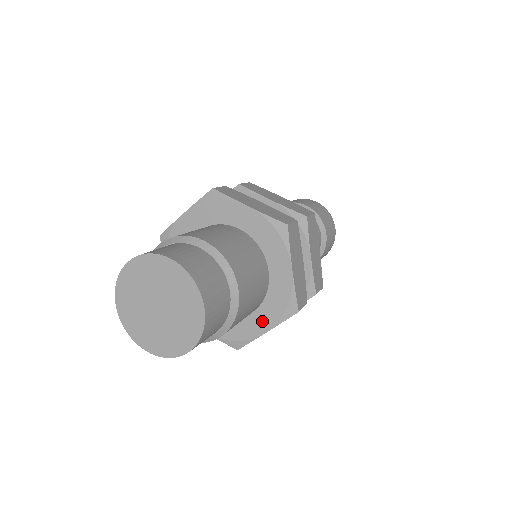
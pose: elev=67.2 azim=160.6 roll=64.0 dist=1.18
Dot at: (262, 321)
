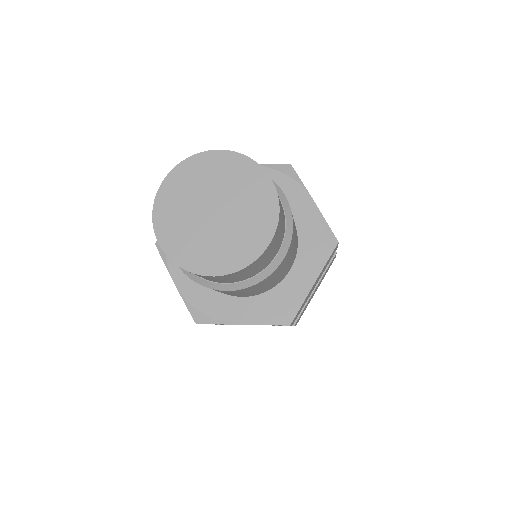
Dot at: (247, 311)
